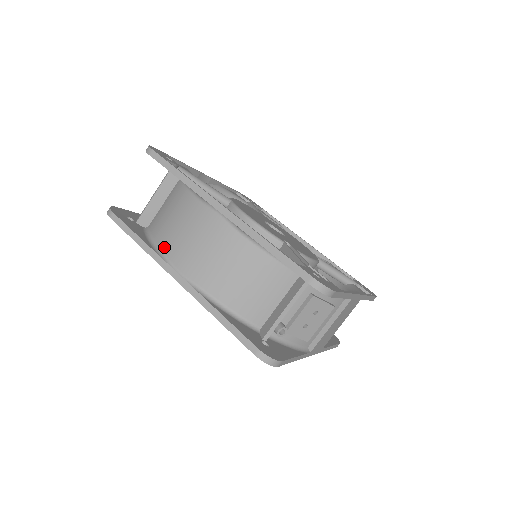
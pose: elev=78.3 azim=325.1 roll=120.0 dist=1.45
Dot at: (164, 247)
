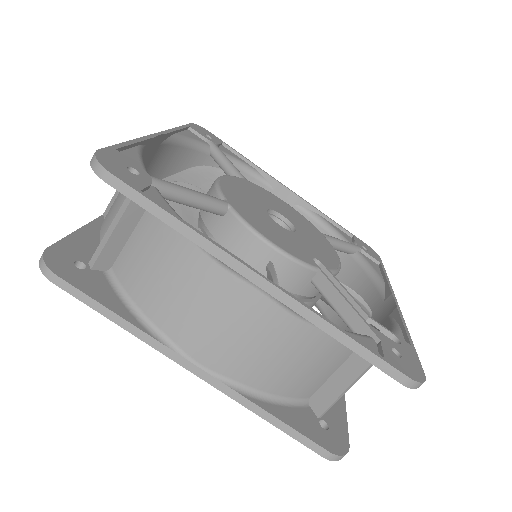
Dot at: (162, 325)
